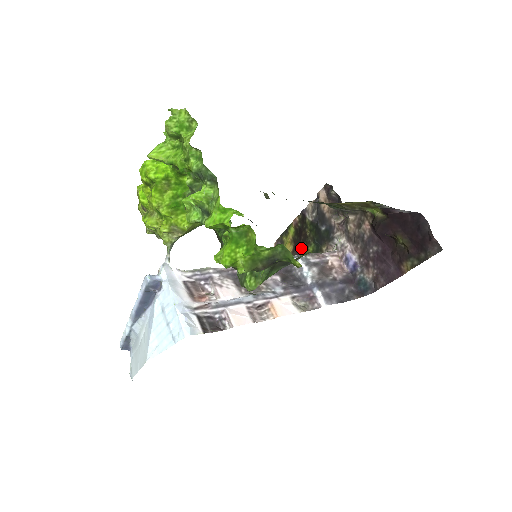
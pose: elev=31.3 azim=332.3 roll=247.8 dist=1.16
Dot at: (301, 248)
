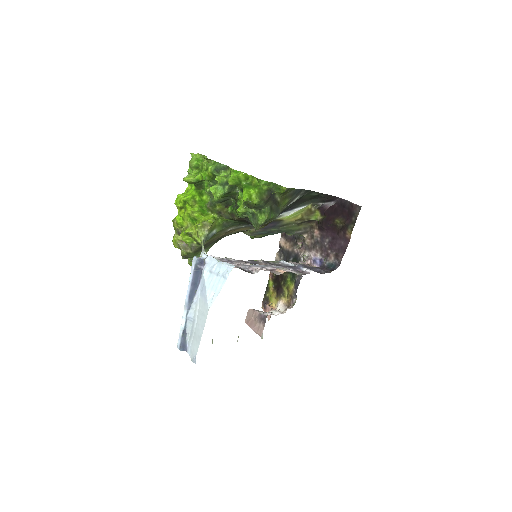
Dot at: (282, 285)
